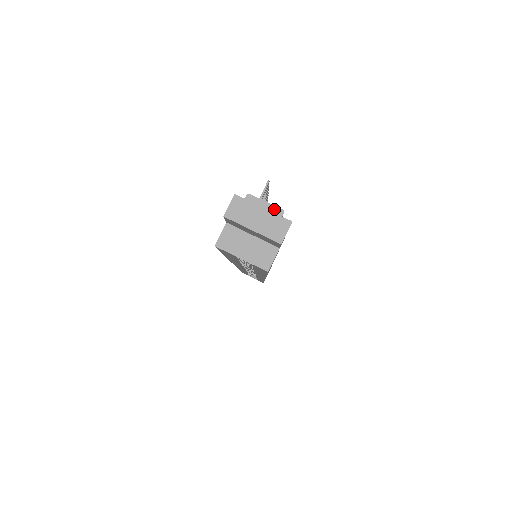
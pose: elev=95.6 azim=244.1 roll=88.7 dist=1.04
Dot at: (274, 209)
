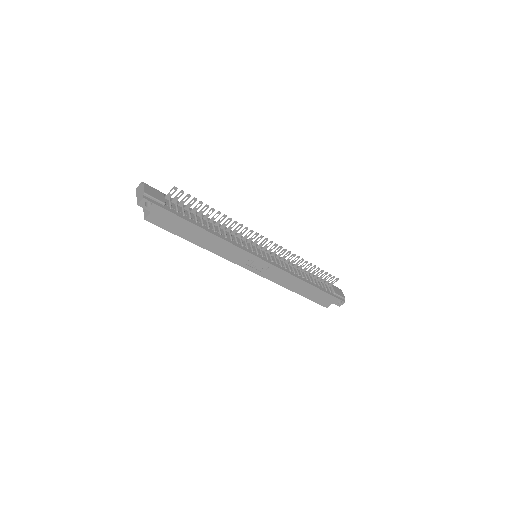
Dot at: (143, 191)
